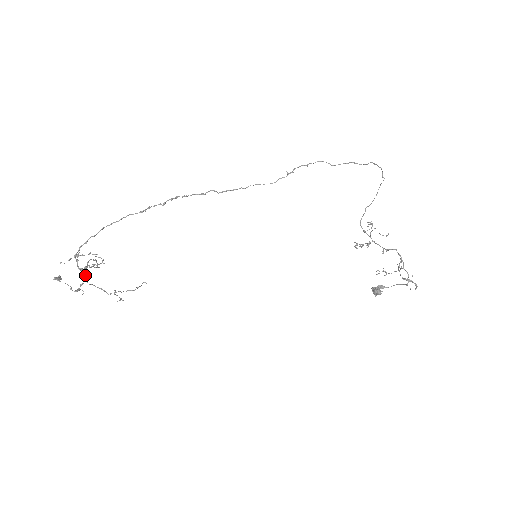
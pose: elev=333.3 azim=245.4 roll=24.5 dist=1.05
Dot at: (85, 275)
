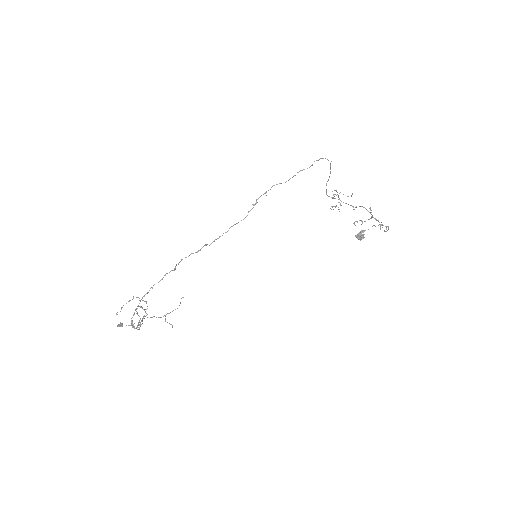
Dot at: (138, 315)
